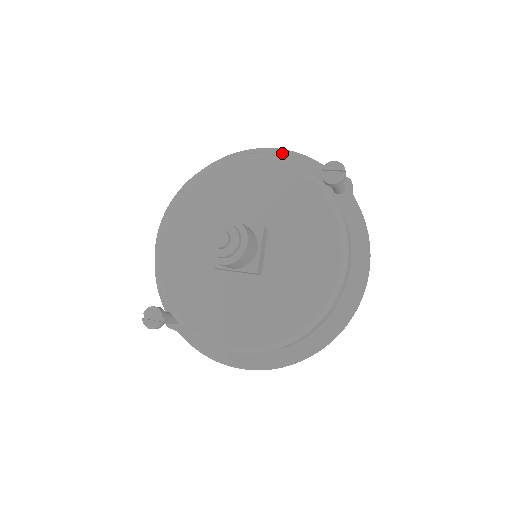
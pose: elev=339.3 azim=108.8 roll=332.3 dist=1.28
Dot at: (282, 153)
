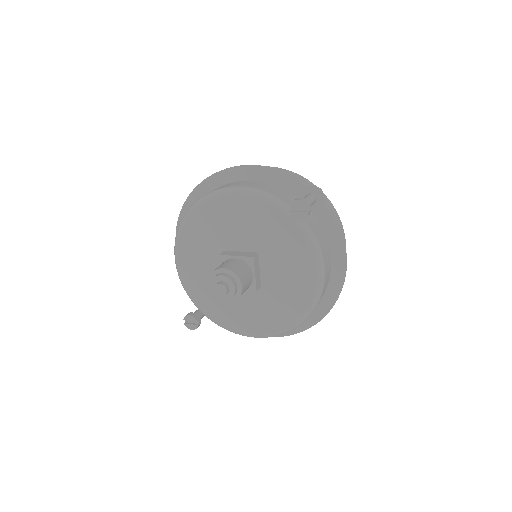
Dot at: (257, 170)
